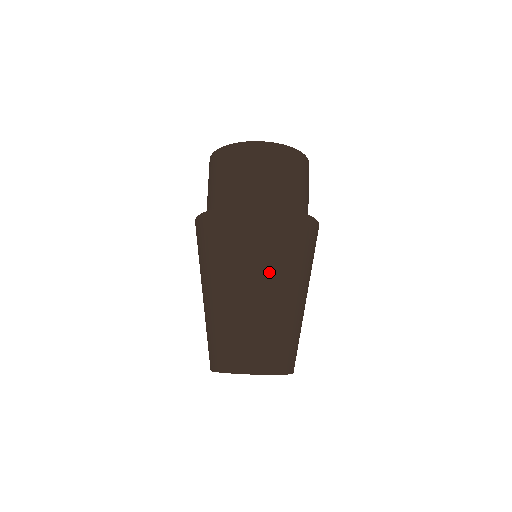
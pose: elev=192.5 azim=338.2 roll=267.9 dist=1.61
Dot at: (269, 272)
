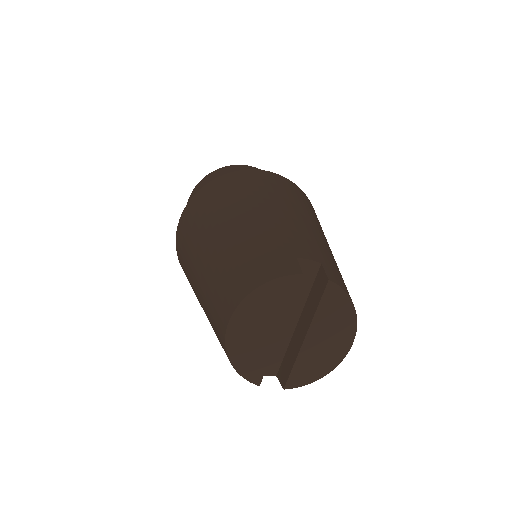
Dot at: (218, 218)
